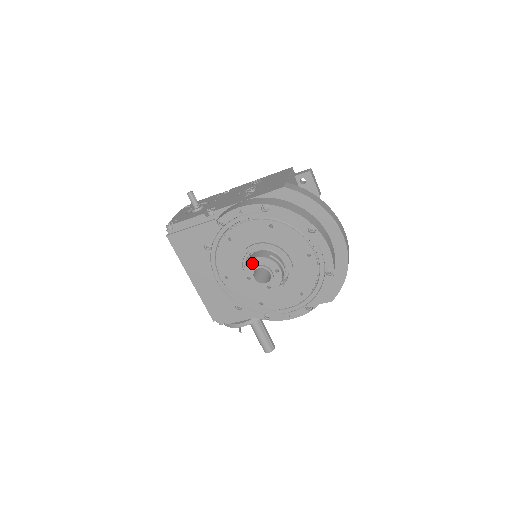
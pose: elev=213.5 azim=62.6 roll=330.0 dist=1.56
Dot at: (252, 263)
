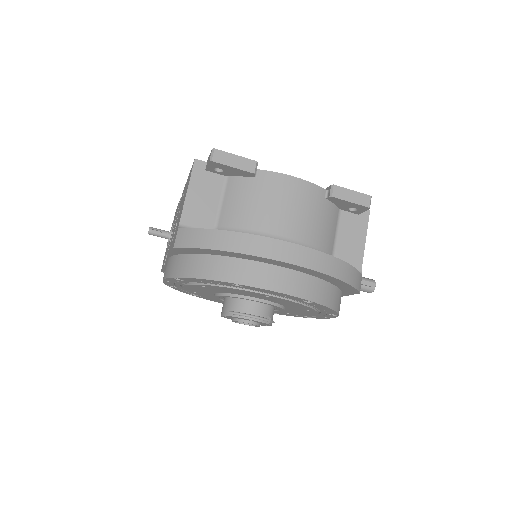
Dot at: (226, 317)
